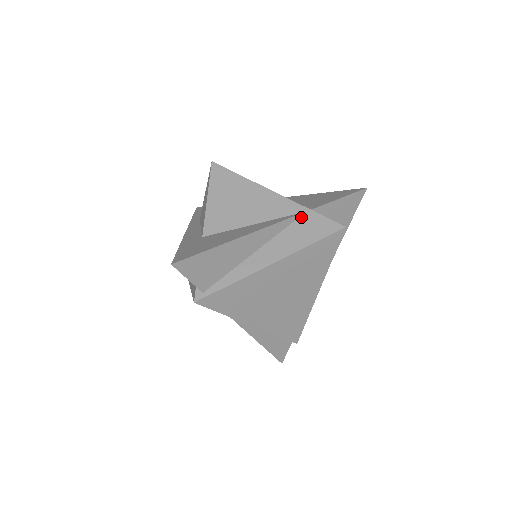
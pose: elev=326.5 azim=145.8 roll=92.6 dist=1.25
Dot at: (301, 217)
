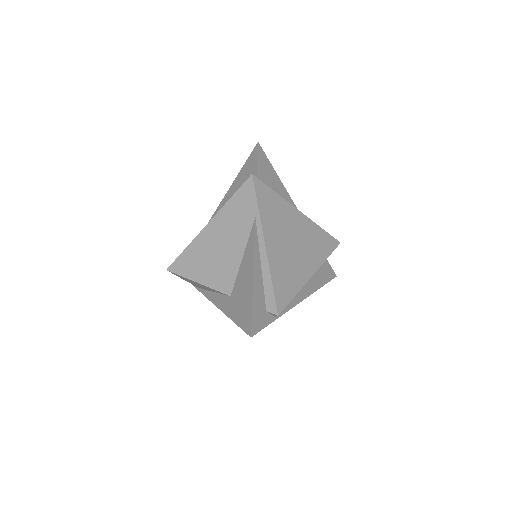
Dot at: occluded
